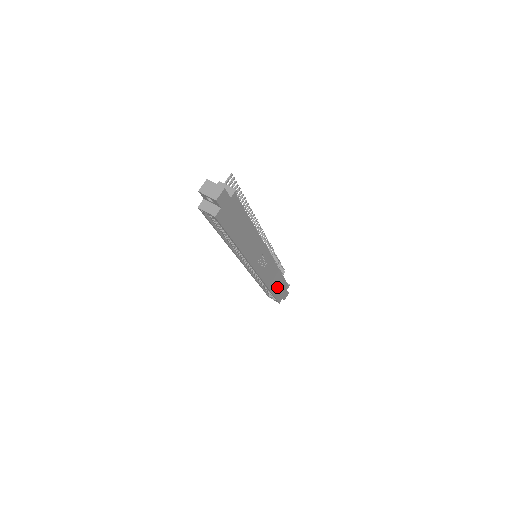
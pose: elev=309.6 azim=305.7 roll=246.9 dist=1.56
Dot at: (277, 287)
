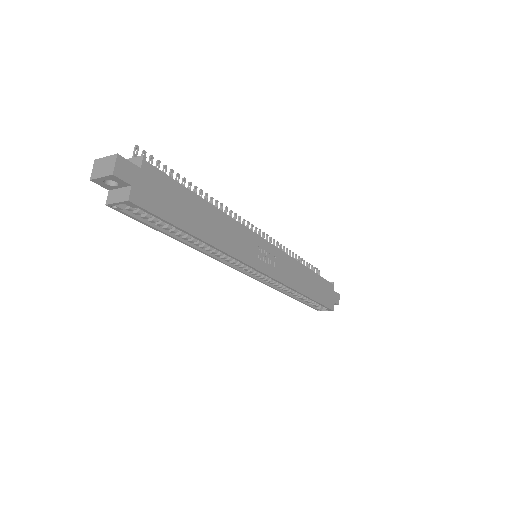
Dot at: (315, 289)
